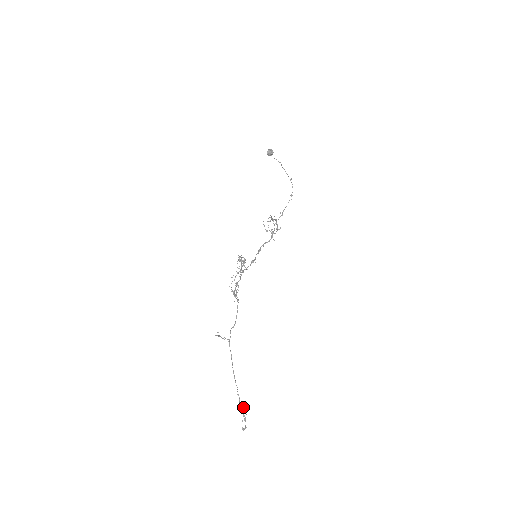
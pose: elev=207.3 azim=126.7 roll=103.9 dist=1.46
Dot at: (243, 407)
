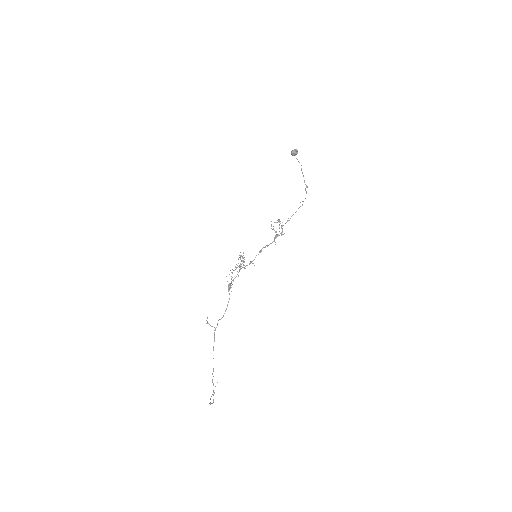
Dot at: occluded
